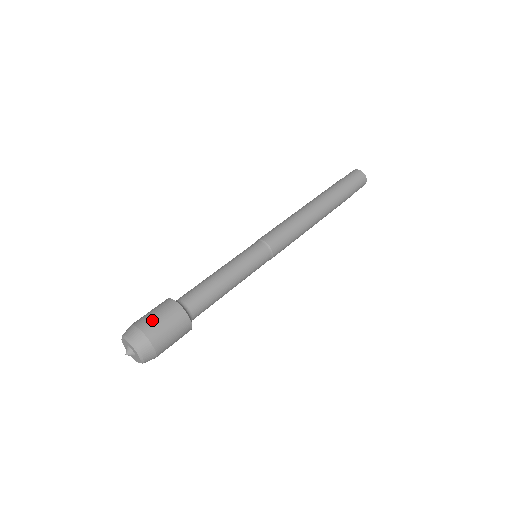
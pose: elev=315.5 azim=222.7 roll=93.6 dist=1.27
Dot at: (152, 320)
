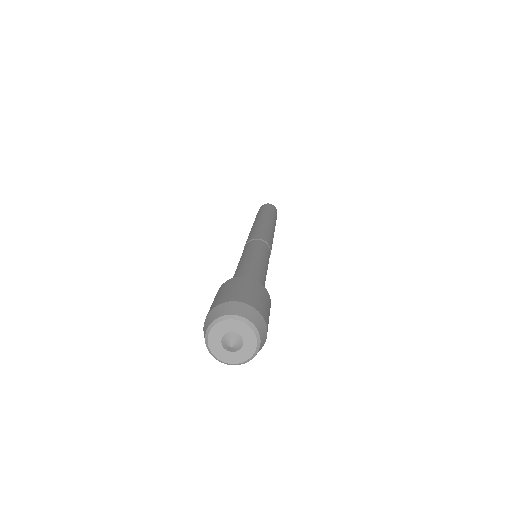
Dot at: (255, 297)
